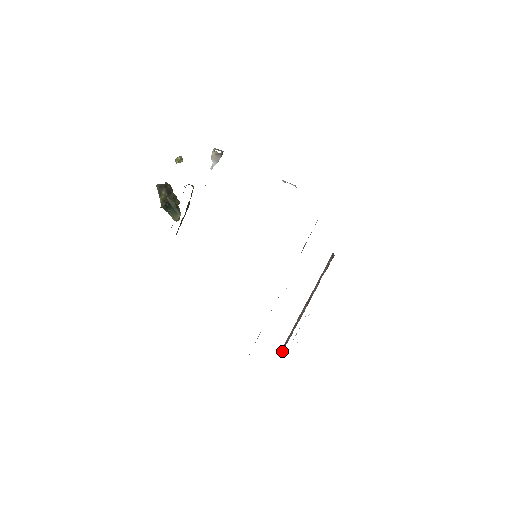
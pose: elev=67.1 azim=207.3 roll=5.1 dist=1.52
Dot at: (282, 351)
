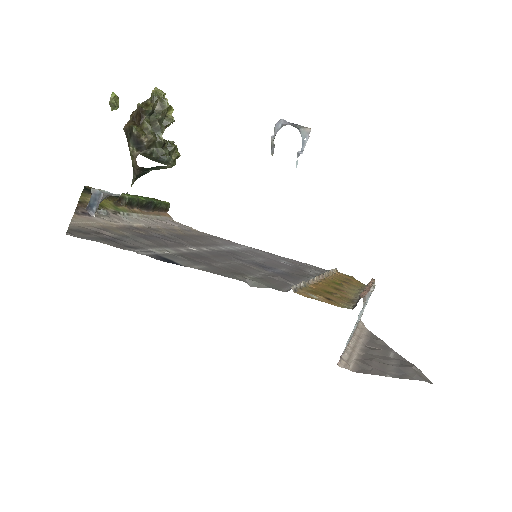
Dot at: occluded
